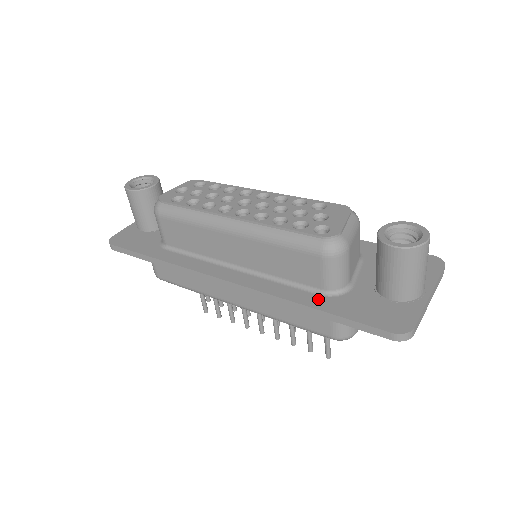
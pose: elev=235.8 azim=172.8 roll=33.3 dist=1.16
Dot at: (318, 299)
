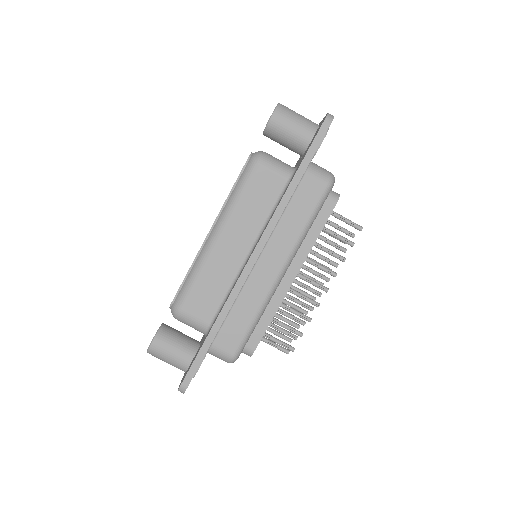
Dot at: occluded
